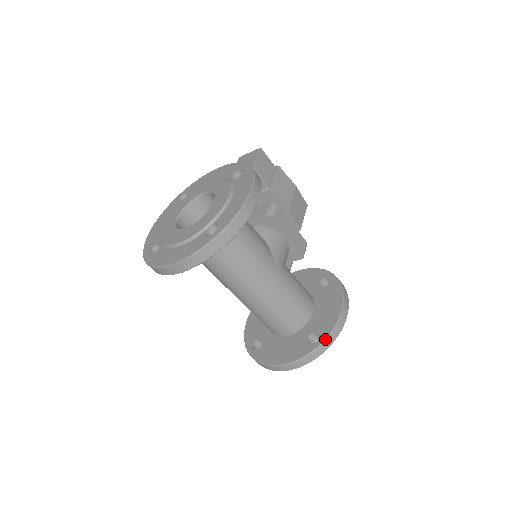
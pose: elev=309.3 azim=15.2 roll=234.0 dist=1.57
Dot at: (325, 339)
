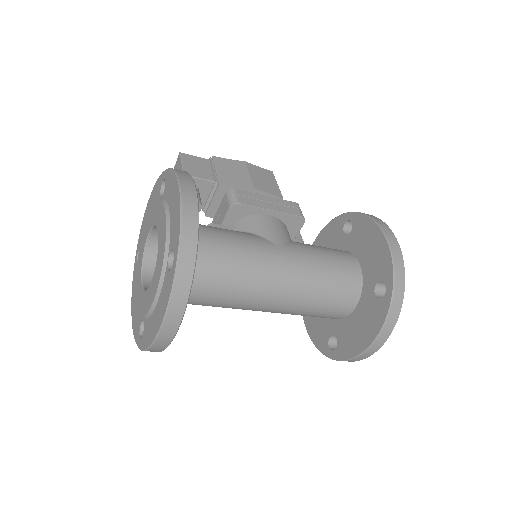
Dot at: (393, 280)
